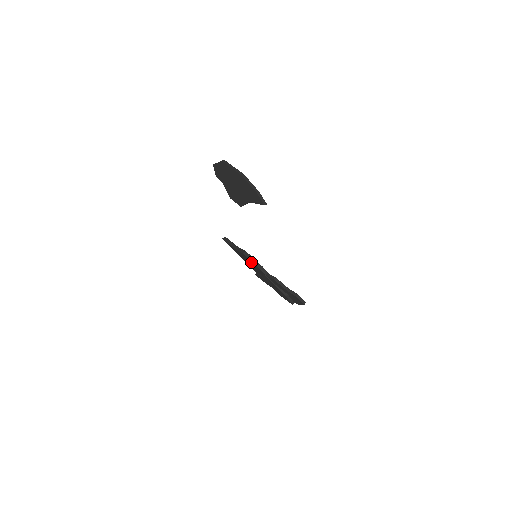
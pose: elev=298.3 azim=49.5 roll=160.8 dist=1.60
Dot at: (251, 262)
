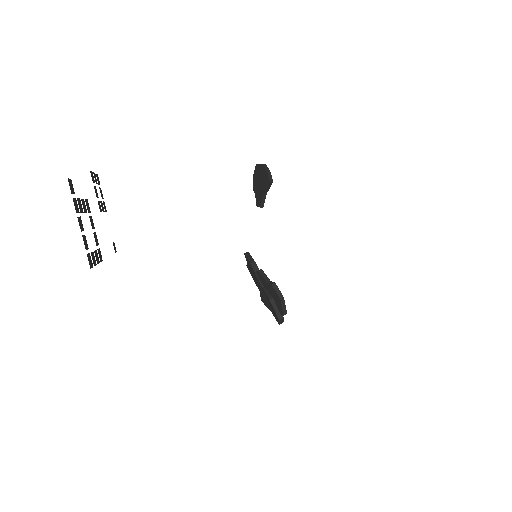
Dot at: (249, 264)
